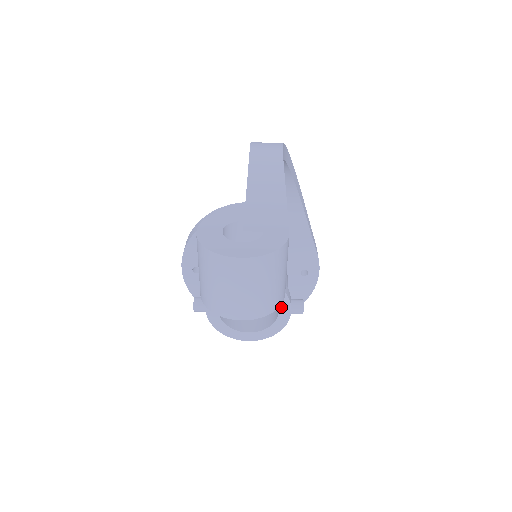
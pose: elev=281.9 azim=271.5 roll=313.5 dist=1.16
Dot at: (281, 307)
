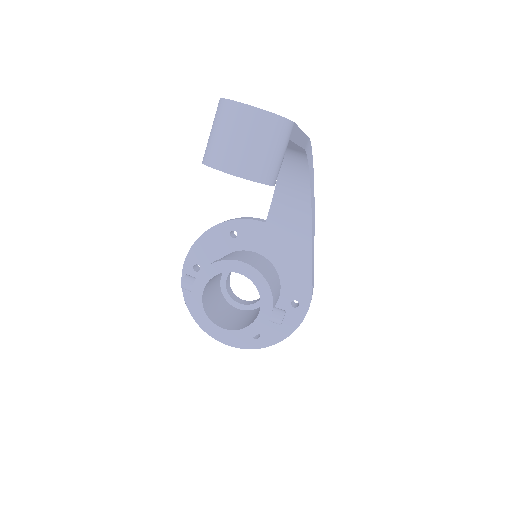
Dot at: (263, 308)
